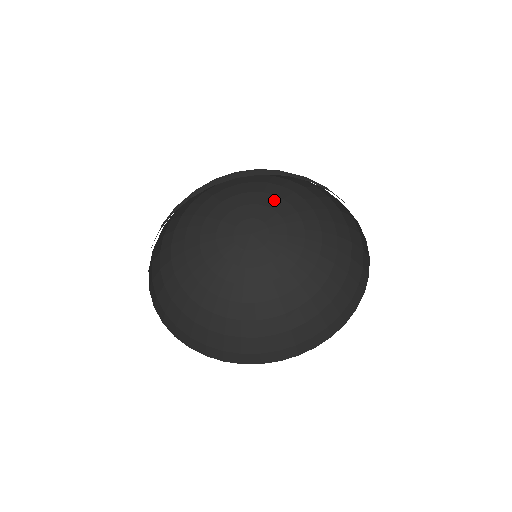
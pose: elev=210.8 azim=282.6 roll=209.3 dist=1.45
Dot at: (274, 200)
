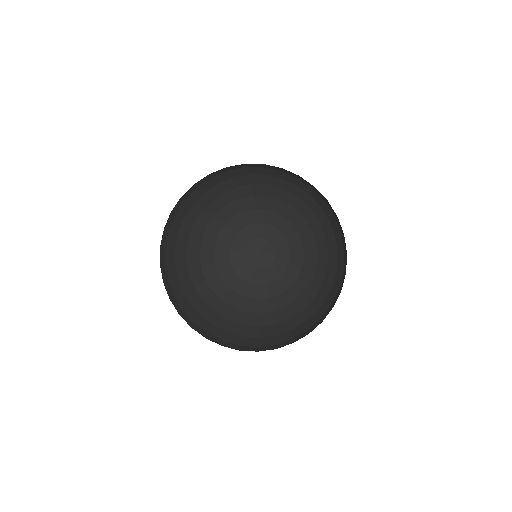
Dot at: (267, 215)
